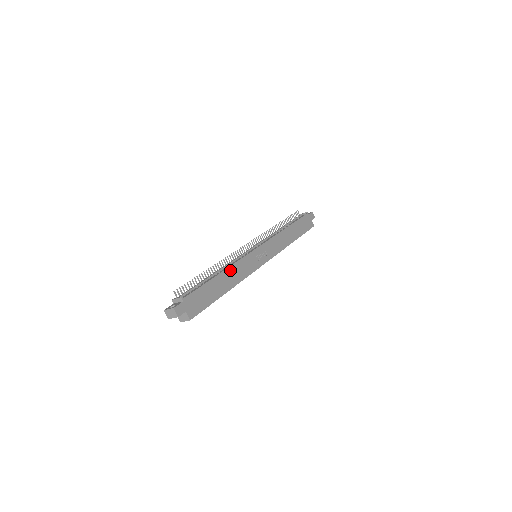
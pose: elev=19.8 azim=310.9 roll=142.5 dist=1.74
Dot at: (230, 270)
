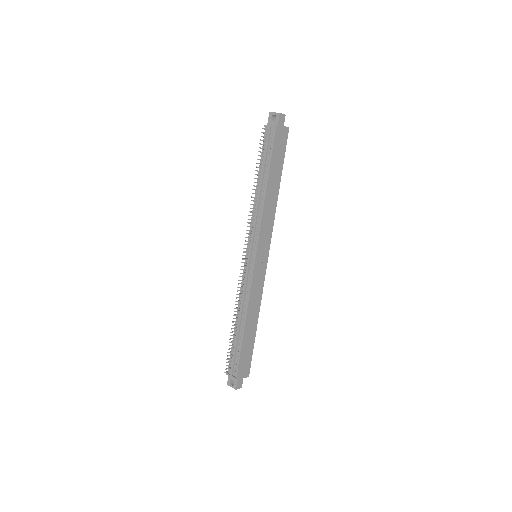
Dot at: (249, 311)
